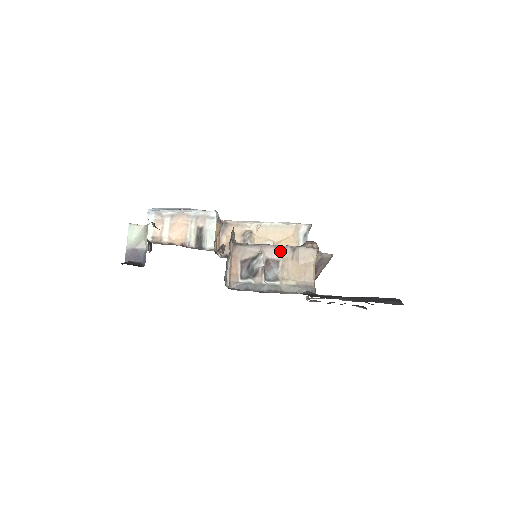
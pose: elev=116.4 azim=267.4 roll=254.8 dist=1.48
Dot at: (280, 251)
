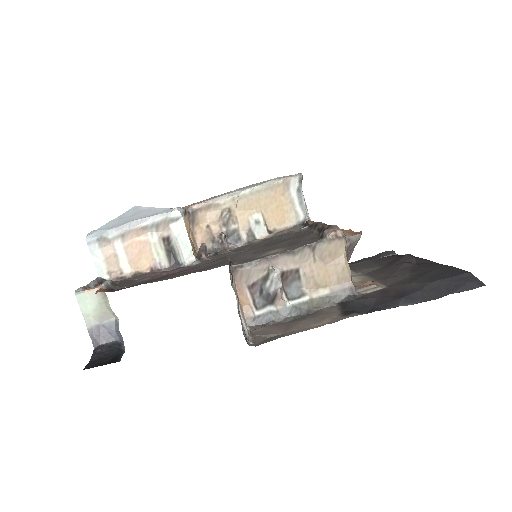
Dot at: (296, 256)
